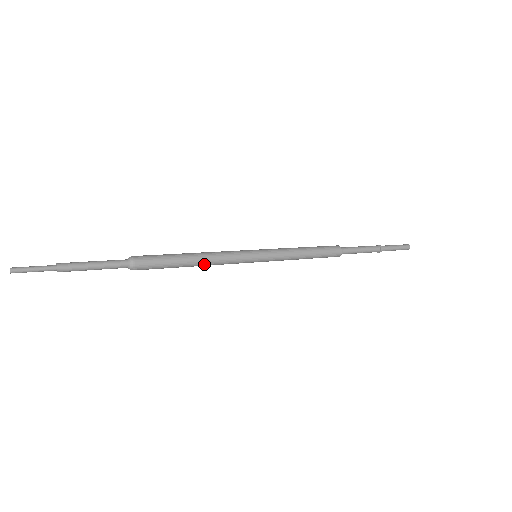
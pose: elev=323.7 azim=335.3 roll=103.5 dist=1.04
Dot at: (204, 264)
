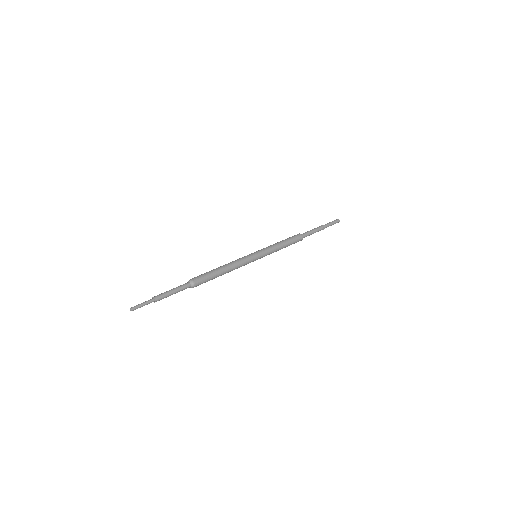
Dot at: occluded
